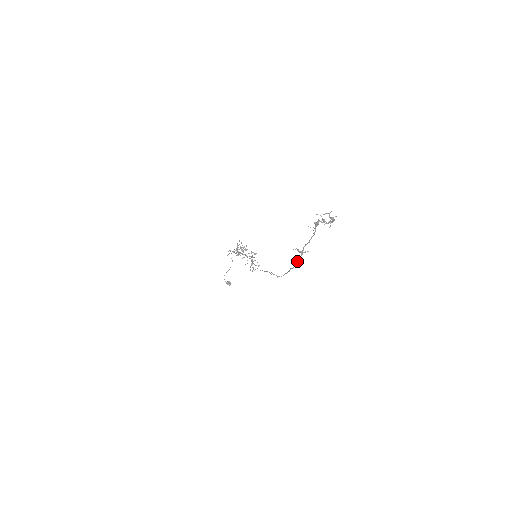
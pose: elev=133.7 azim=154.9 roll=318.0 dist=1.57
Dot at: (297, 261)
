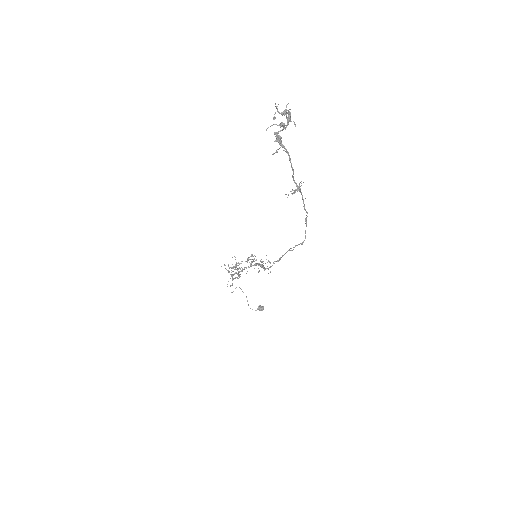
Dot at: occluded
